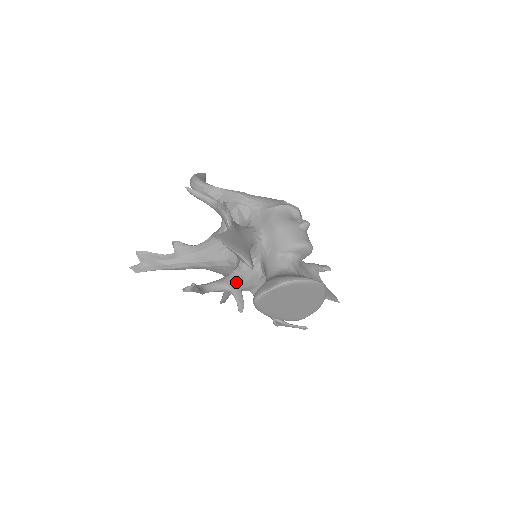
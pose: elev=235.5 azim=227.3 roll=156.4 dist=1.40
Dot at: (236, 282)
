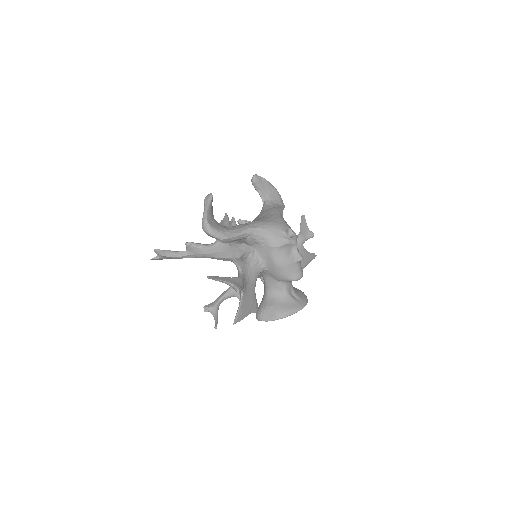
Dot at: occluded
